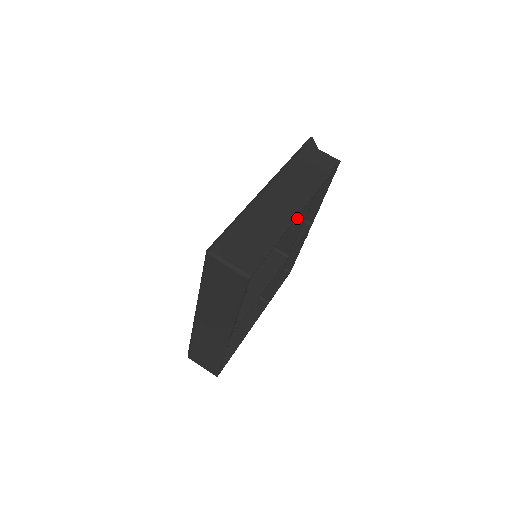
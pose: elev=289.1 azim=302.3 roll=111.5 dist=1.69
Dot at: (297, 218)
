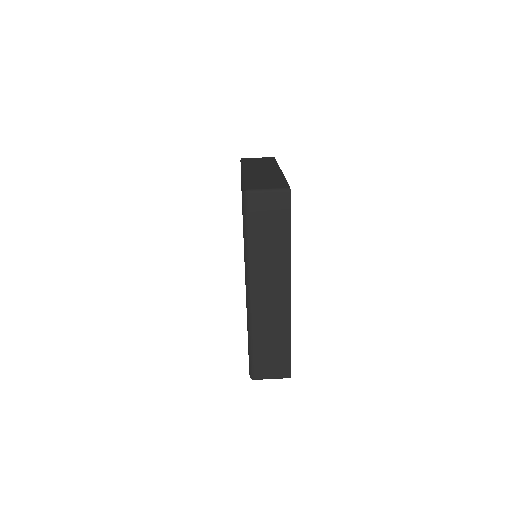
Dot at: occluded
